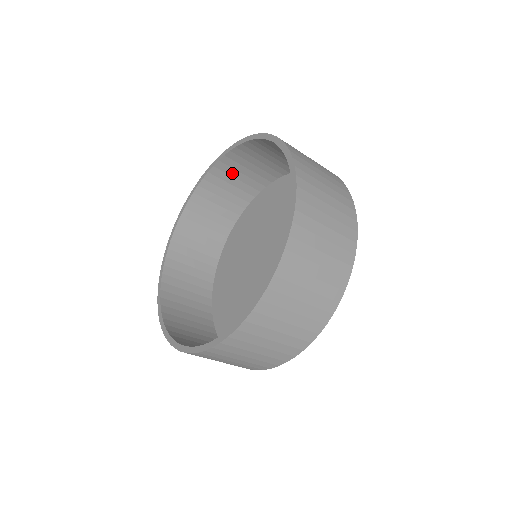
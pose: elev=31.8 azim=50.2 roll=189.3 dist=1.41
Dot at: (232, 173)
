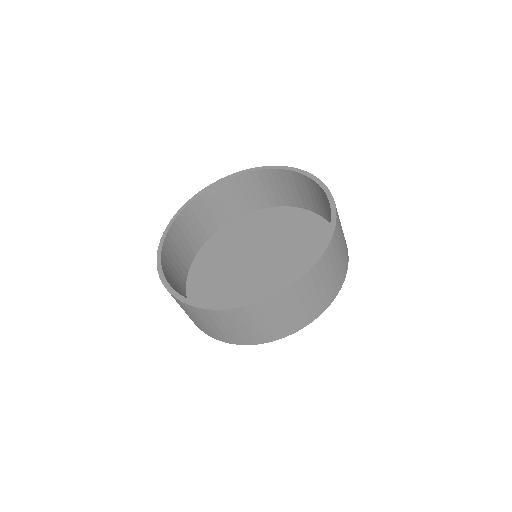
Dot at: (264, 183)
